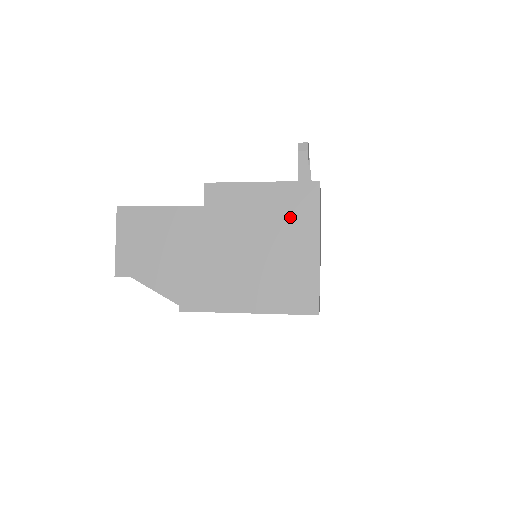
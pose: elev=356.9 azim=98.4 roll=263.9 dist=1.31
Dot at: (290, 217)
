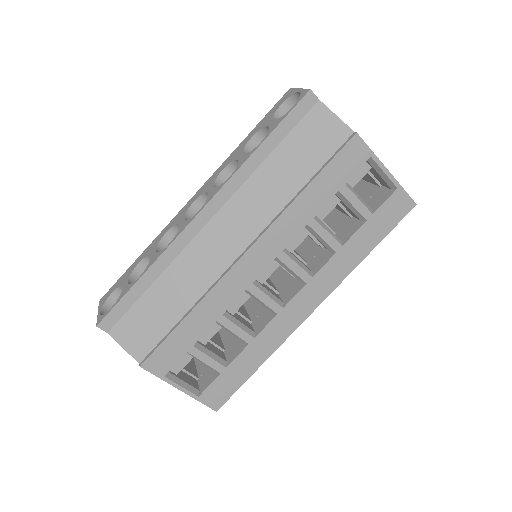
Dot at: occluded
